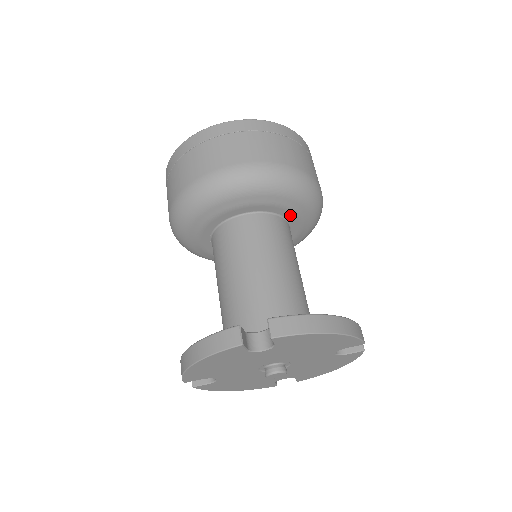
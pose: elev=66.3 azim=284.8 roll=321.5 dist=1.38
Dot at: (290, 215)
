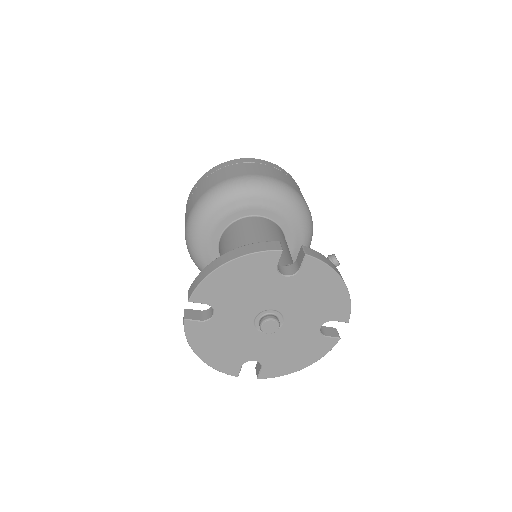
Dot at: (247, 211)
